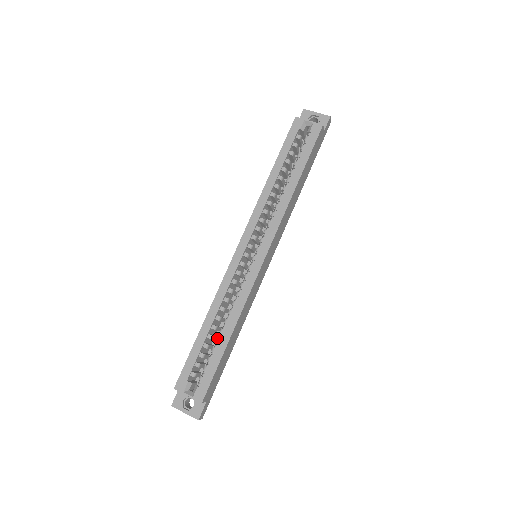
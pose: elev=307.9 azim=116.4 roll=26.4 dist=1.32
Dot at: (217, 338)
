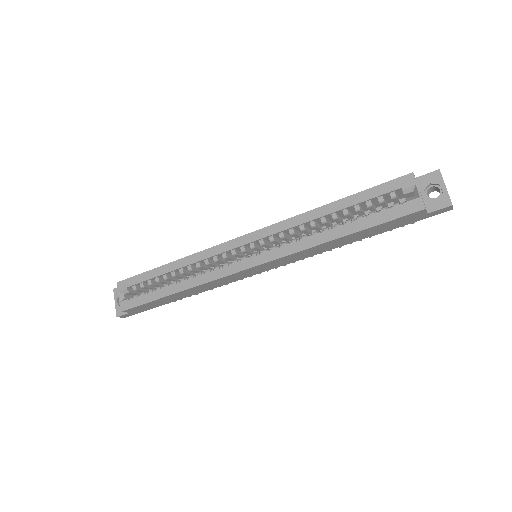
Dot at: (167, 283)
